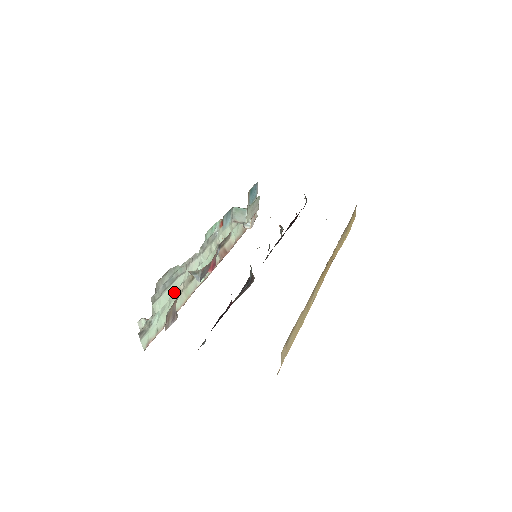
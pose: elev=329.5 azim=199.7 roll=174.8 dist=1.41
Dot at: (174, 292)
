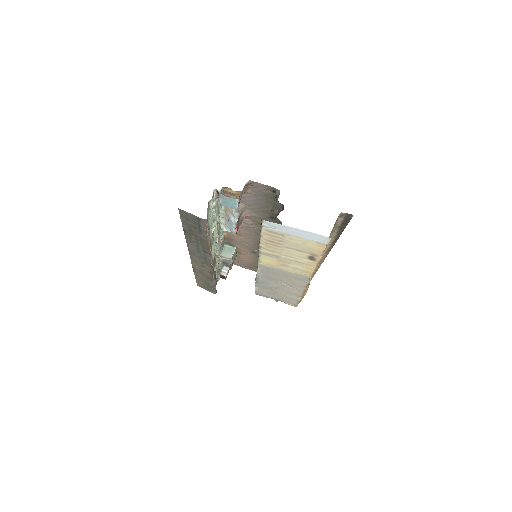
Dot at: (213, 223)
